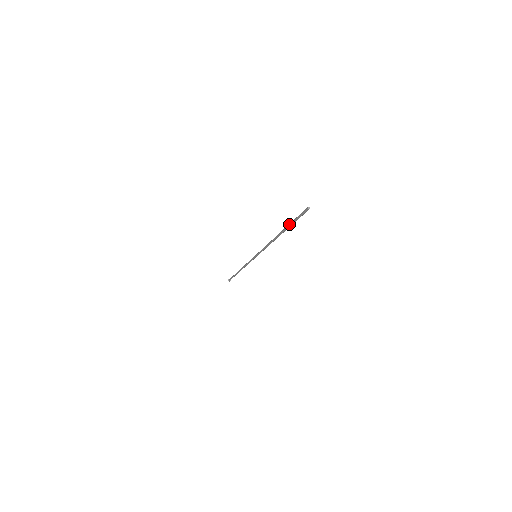
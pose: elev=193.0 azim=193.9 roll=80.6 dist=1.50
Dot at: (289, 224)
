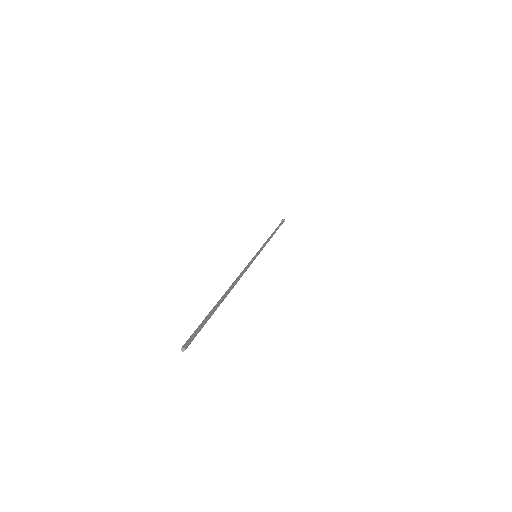
Dot at: (209, 312)
